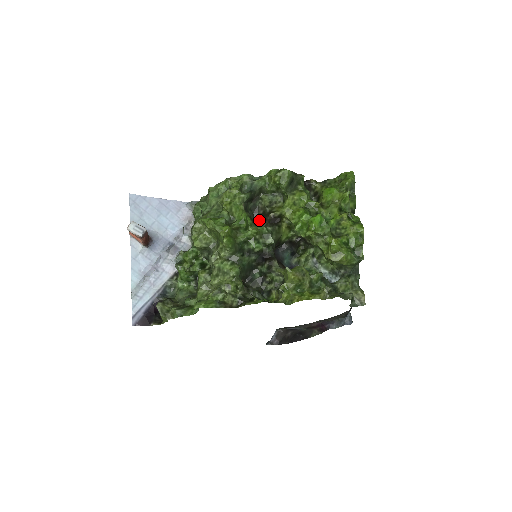
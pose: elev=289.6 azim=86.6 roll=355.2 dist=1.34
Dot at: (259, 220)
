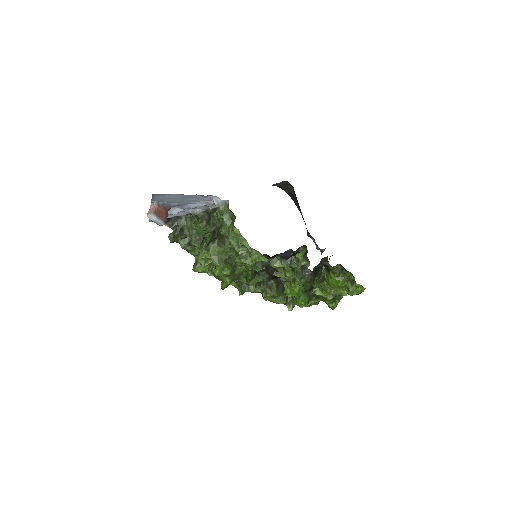
Dot at: occluded
